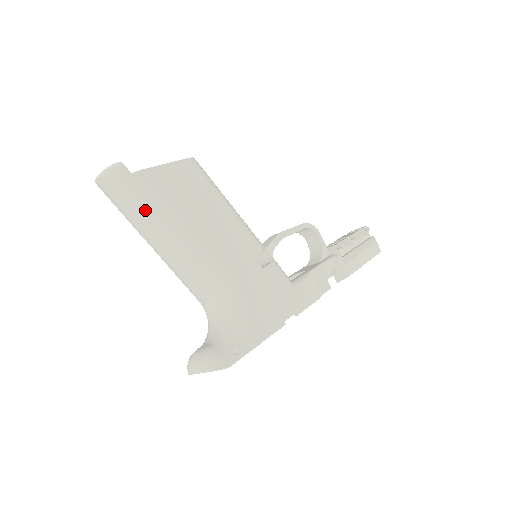
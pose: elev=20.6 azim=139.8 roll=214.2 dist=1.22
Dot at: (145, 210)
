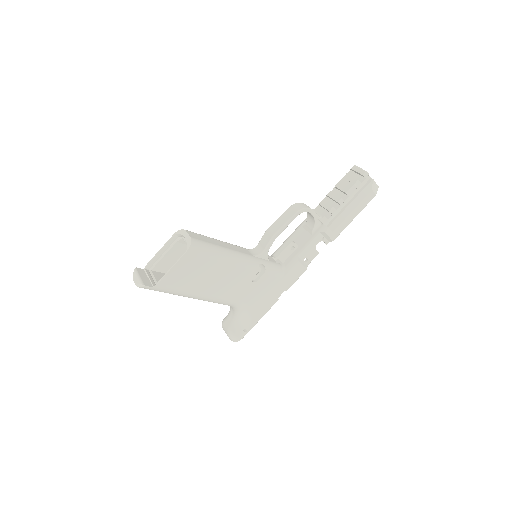
Dot at: occluded
